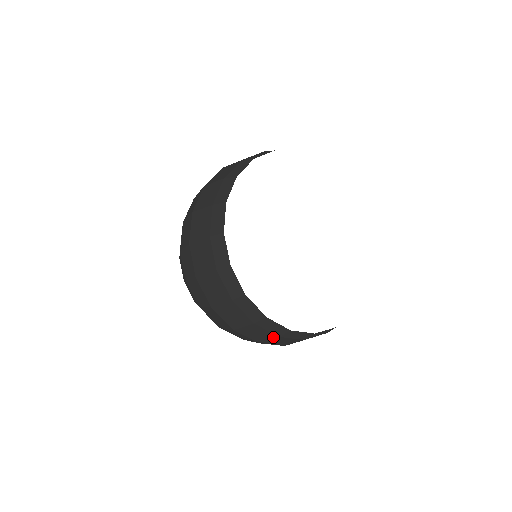
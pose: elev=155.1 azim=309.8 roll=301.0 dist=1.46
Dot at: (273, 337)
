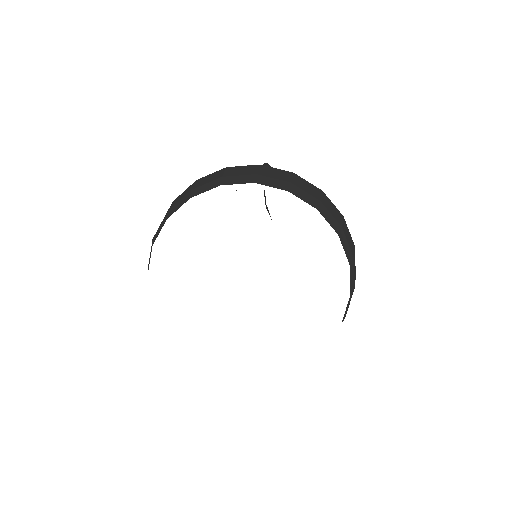
Dot at: occluded
